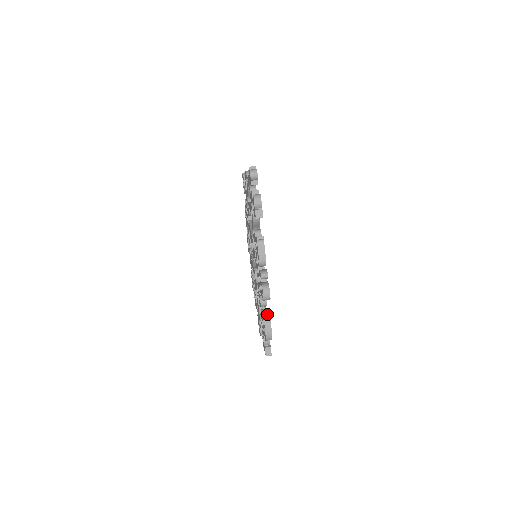
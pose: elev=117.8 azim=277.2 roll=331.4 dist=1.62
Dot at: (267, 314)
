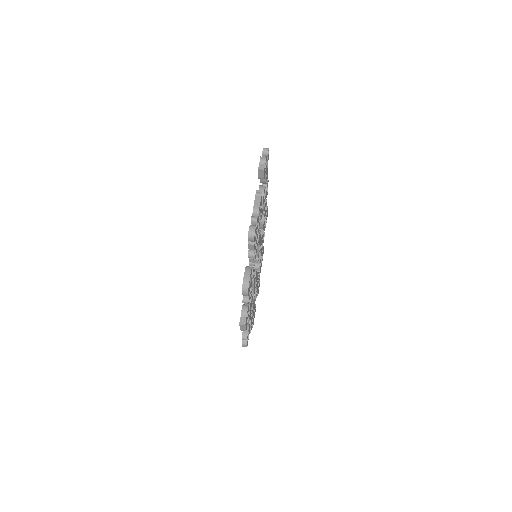
Dot at: (249, 267)
